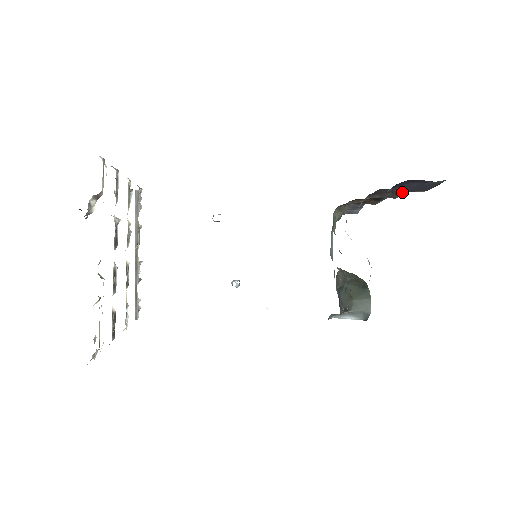
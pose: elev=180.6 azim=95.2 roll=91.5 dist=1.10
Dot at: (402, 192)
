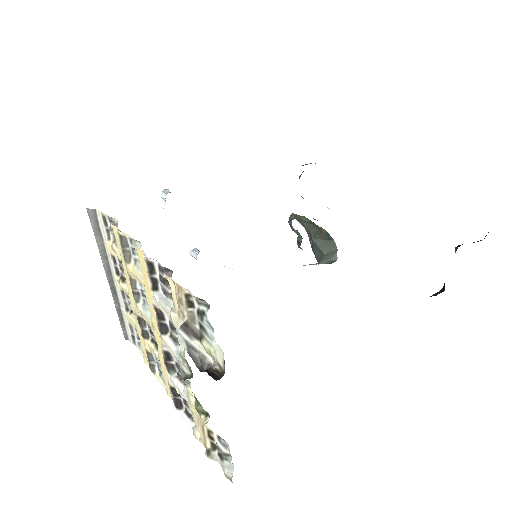
Dot at: occluded
